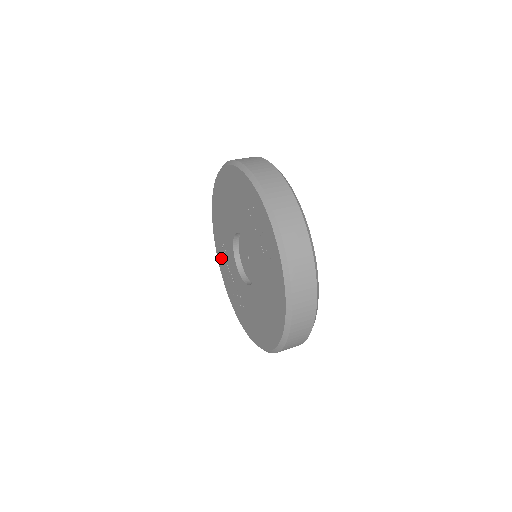
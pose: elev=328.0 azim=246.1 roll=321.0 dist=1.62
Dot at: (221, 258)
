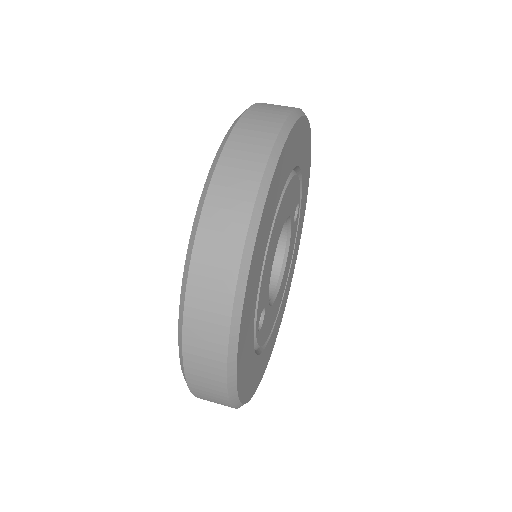
Dot at: occluded
